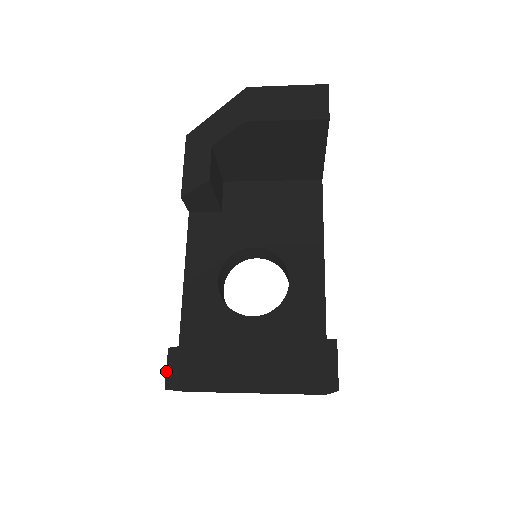
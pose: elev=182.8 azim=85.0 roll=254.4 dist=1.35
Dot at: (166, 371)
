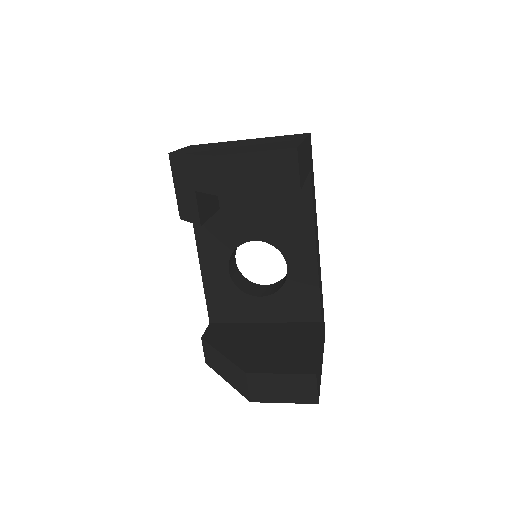
Dot at: occluded
